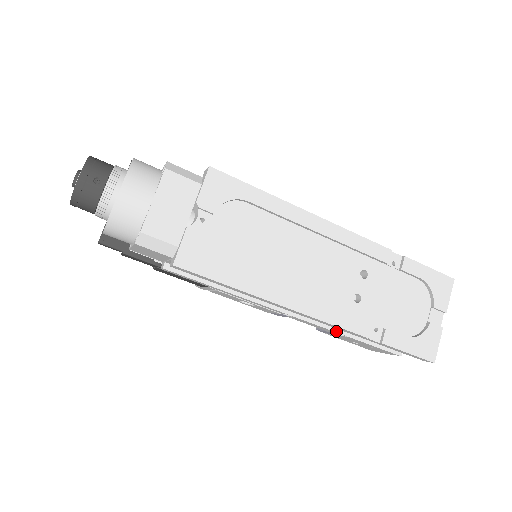
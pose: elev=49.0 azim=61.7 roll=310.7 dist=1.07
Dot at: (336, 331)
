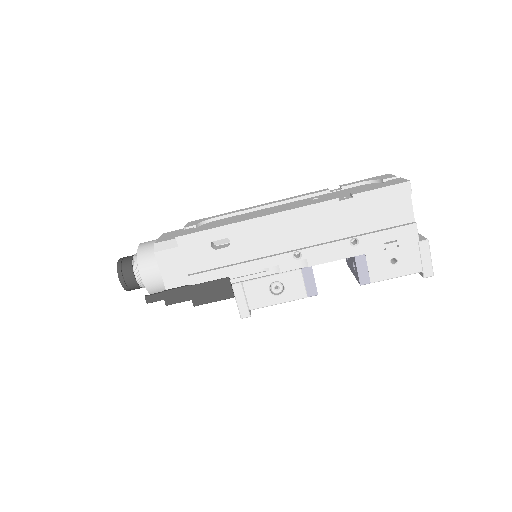
Dot at: (342, 240)
